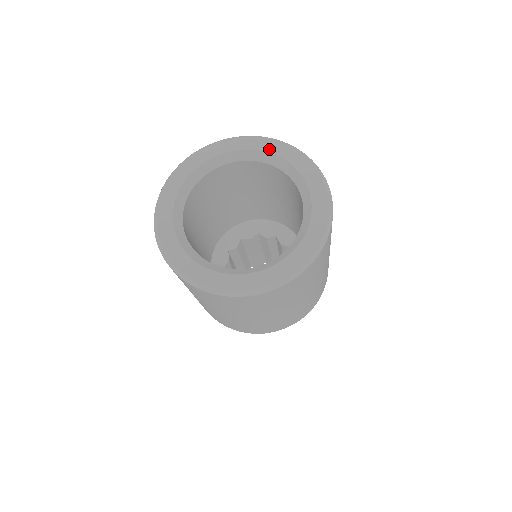
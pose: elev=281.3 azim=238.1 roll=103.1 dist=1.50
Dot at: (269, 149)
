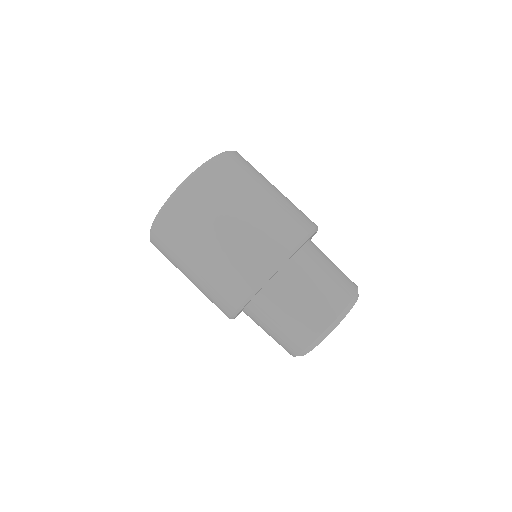
Dot at: occluded
